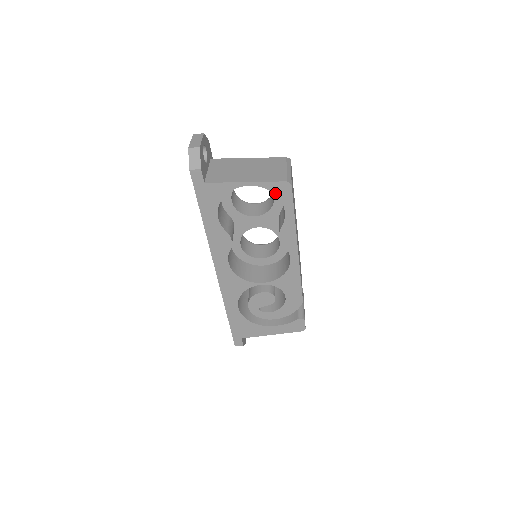
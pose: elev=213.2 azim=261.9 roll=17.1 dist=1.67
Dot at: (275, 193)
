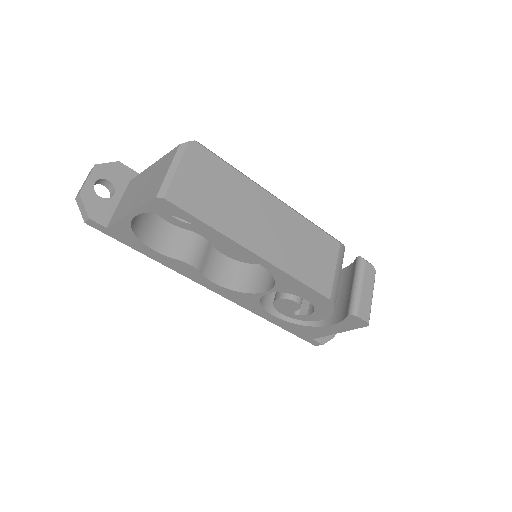
Dot at: (163, 212)
